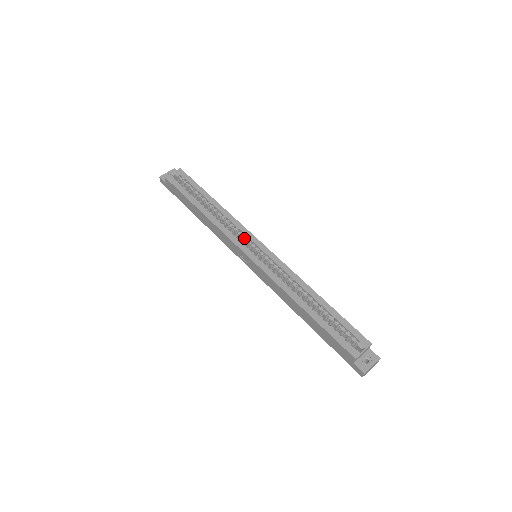
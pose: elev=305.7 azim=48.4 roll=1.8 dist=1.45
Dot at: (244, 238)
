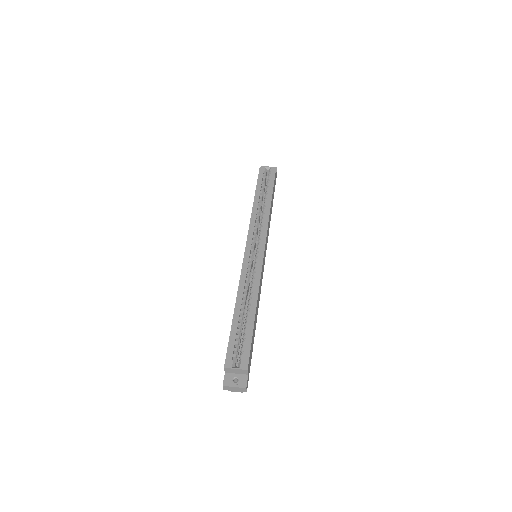
Dot at: (259, 237)
